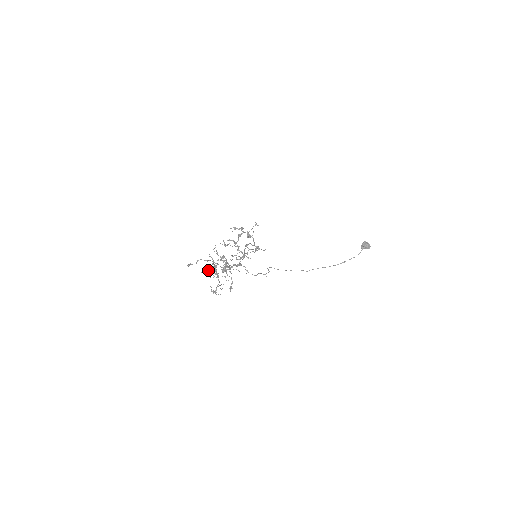
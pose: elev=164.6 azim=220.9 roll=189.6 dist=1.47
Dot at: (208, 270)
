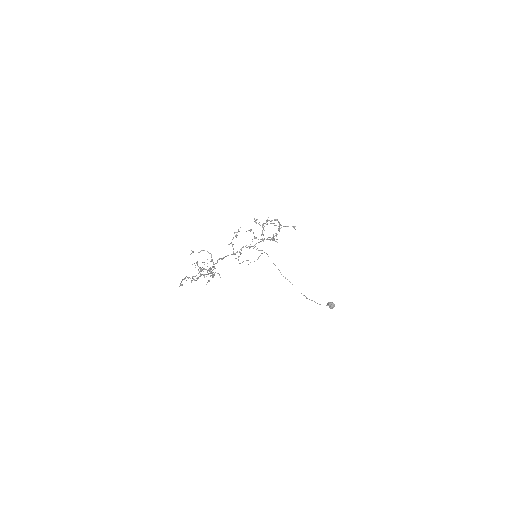
Dot at: occluded
